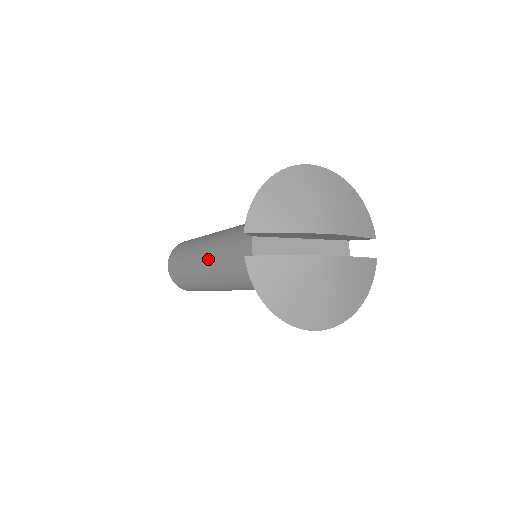
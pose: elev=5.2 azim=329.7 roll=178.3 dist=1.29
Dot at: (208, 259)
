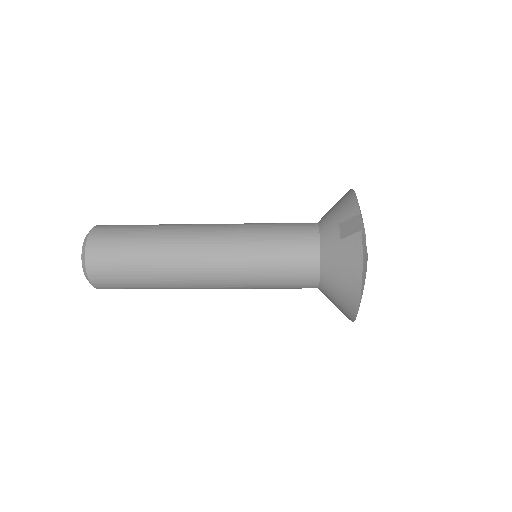
Dot at: (213, 241)
